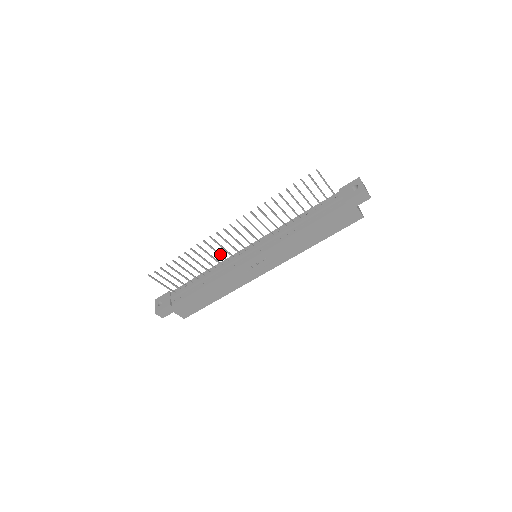
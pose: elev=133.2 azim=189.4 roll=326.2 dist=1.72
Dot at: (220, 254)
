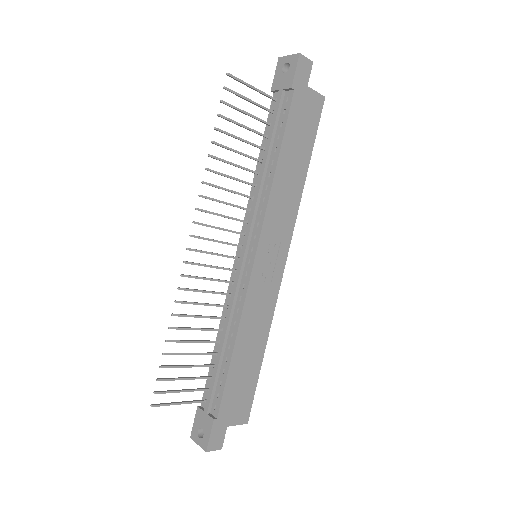
Dot at: (214, 292)
